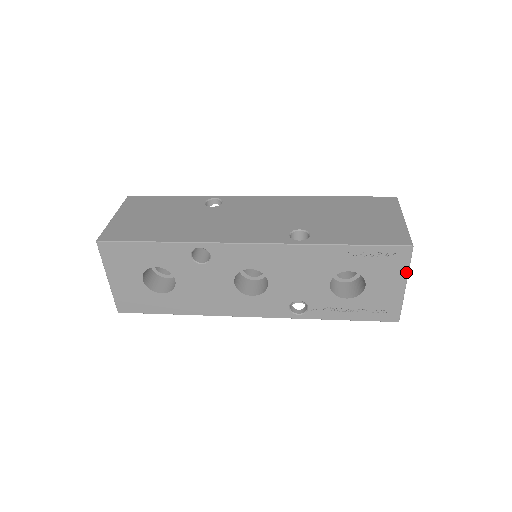
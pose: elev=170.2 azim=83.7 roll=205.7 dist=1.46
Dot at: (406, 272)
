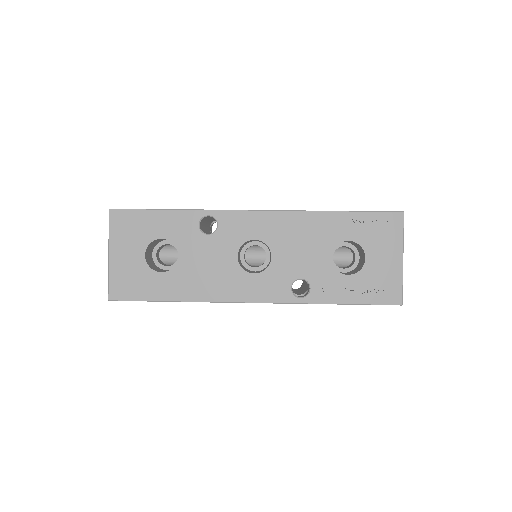
Dot at: (401, 241)
